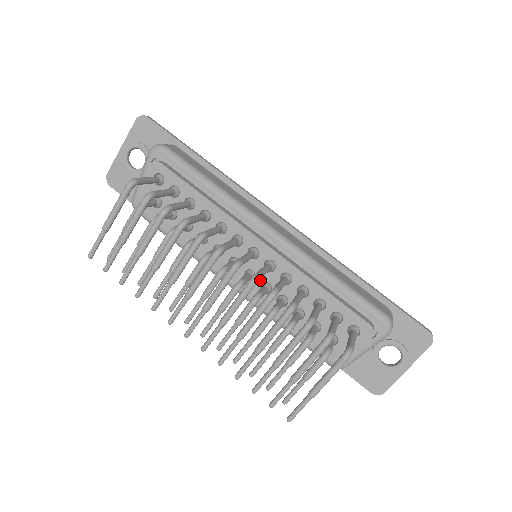
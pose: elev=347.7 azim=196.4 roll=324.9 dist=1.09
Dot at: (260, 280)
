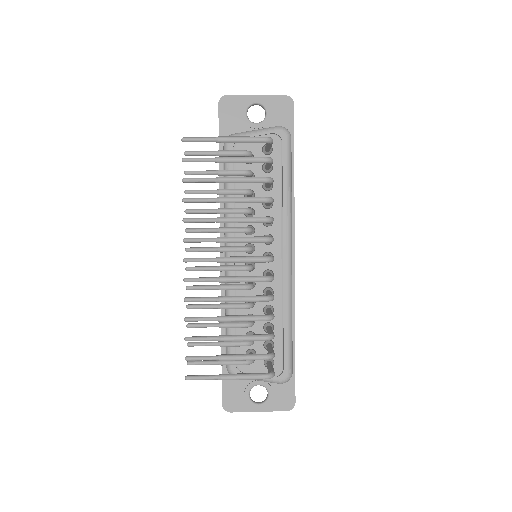
Dot at: occluded
